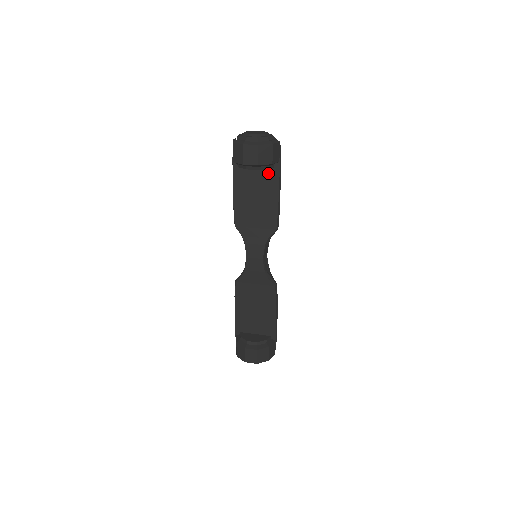
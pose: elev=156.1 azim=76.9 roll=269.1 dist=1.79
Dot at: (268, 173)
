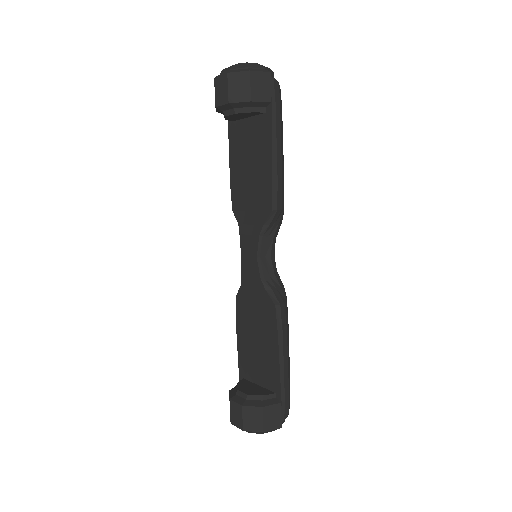
Dot at: (260, 123)
